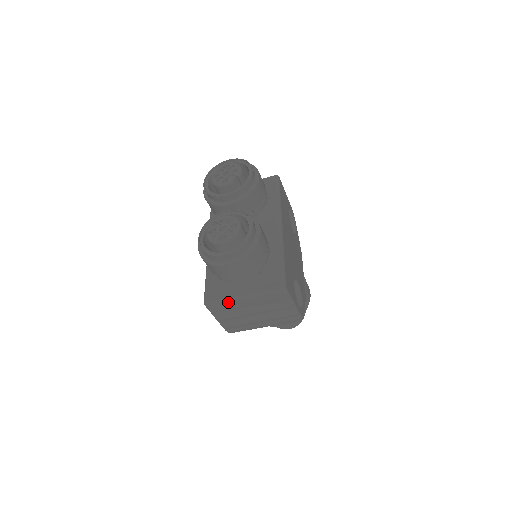
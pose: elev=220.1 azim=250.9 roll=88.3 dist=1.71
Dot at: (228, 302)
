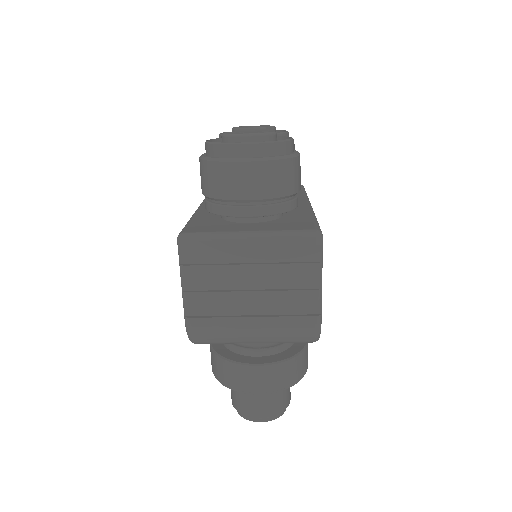
Dot at: (220, 241)
